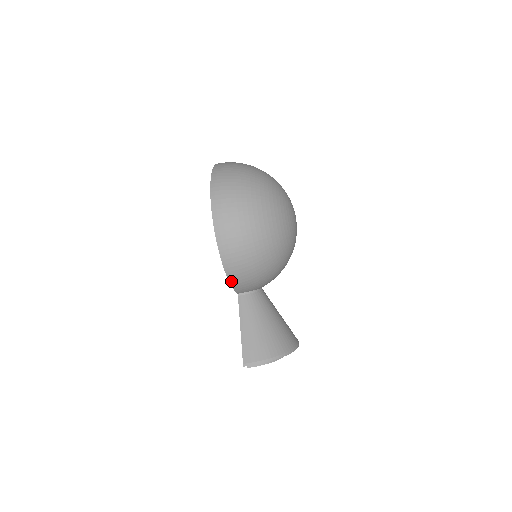
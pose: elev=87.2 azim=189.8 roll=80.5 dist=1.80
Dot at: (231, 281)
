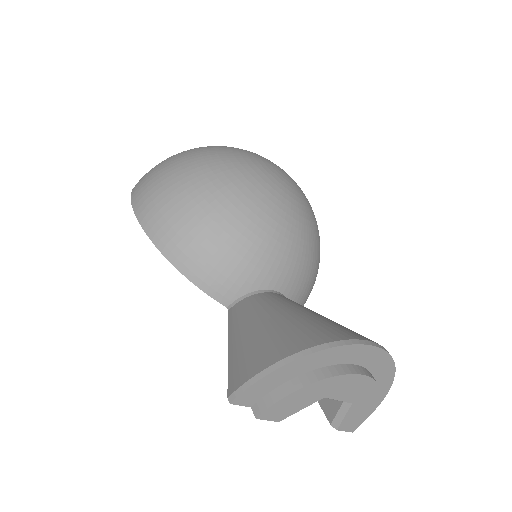
Dot at: (185, 272)
